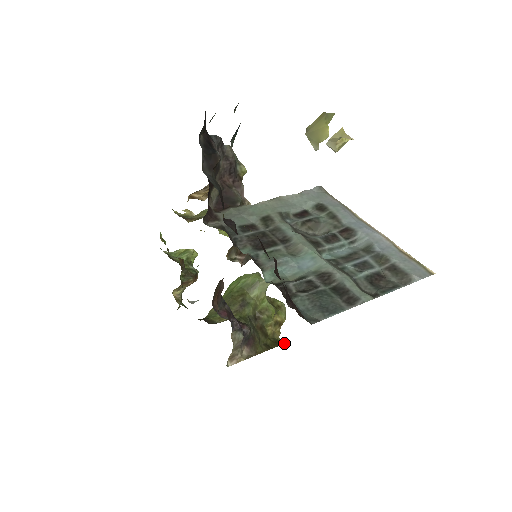
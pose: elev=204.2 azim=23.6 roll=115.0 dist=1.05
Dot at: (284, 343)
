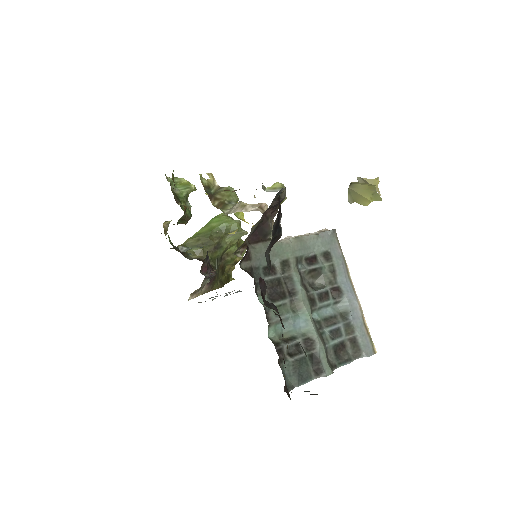
Dot at: (234, 279)
